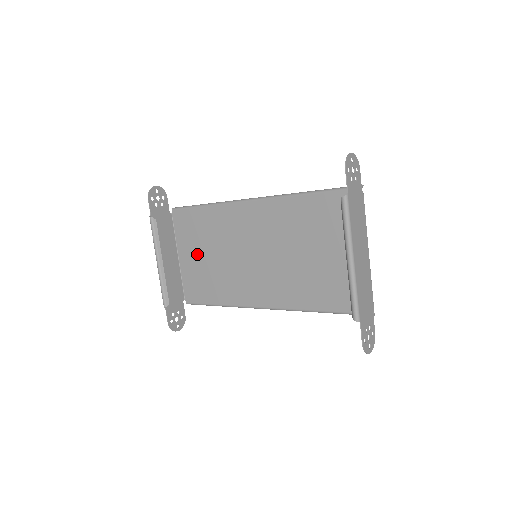
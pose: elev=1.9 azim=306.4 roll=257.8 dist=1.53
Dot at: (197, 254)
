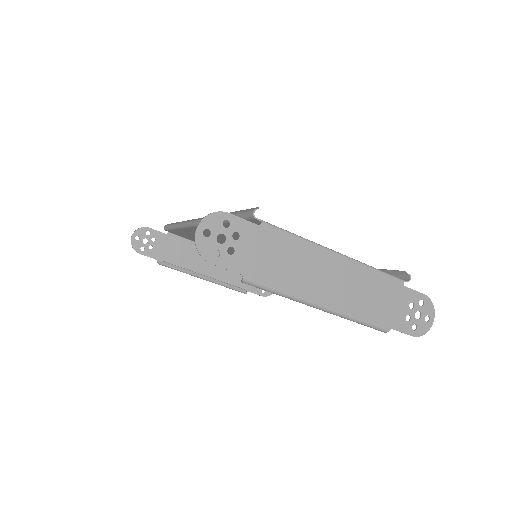
Dot at: occluded
